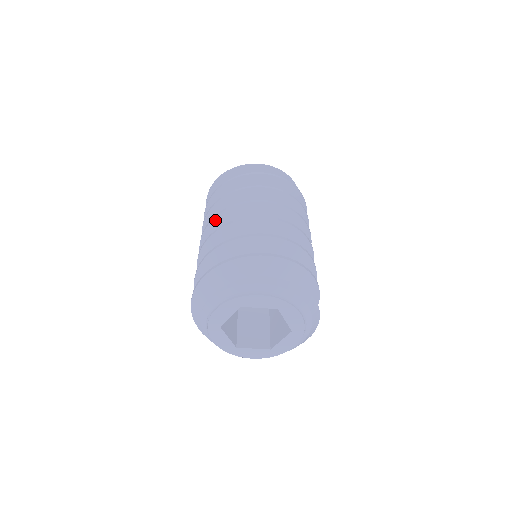
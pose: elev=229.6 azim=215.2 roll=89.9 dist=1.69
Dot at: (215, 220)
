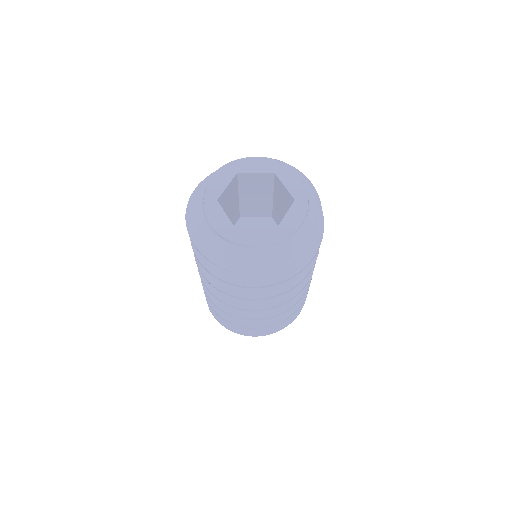
Dot at: occluded
